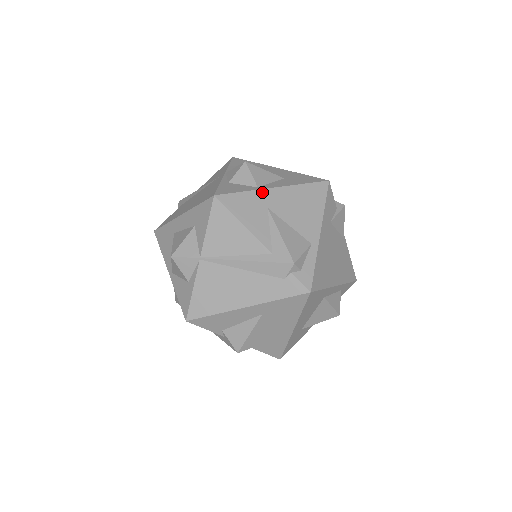
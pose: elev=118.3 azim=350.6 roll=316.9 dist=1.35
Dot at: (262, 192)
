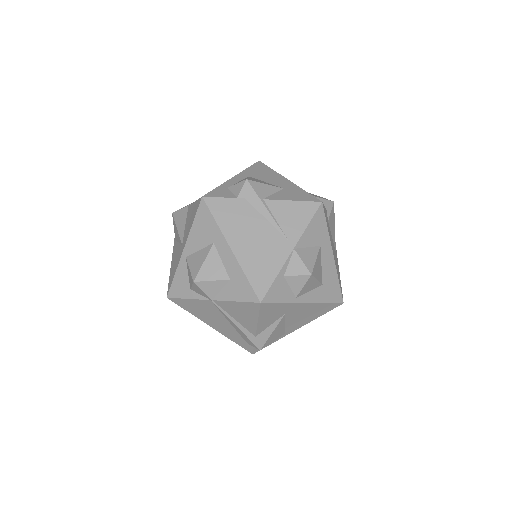
Dot at: (294, 305)
